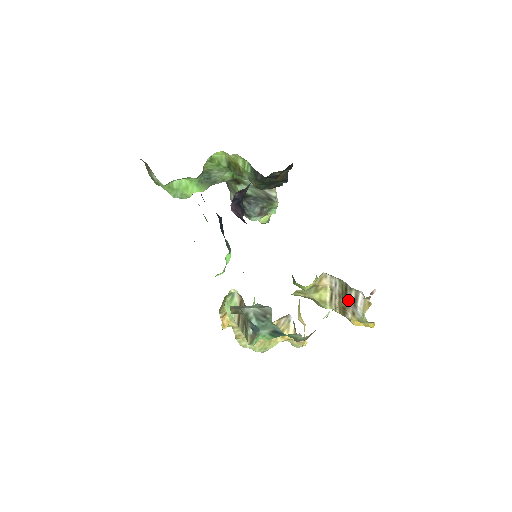
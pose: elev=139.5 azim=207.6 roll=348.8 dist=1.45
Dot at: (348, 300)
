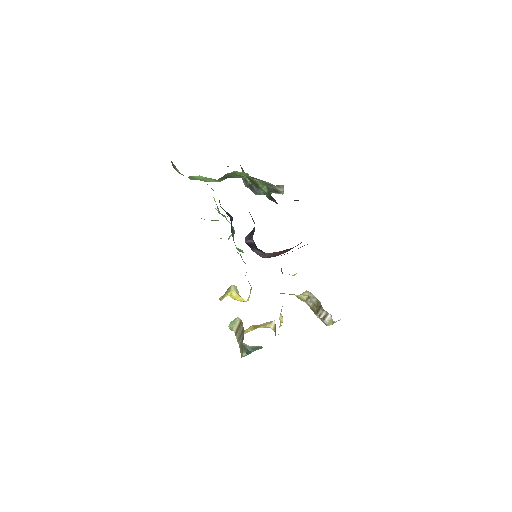
Dot at: (319, 315)
